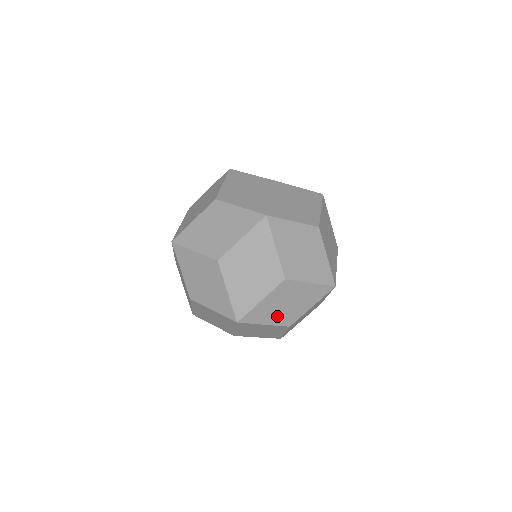
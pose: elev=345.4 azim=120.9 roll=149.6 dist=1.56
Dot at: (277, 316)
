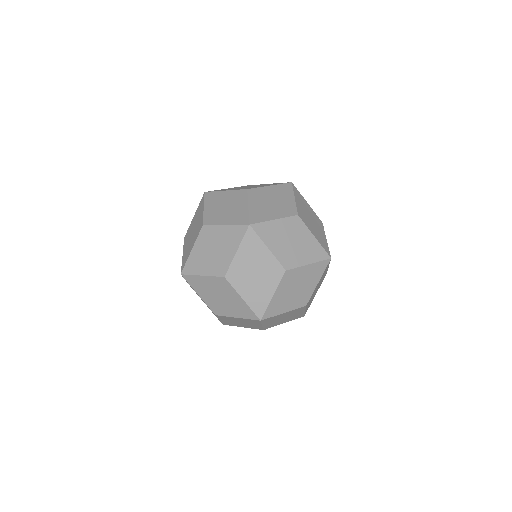
Dot at: (244, 325)
